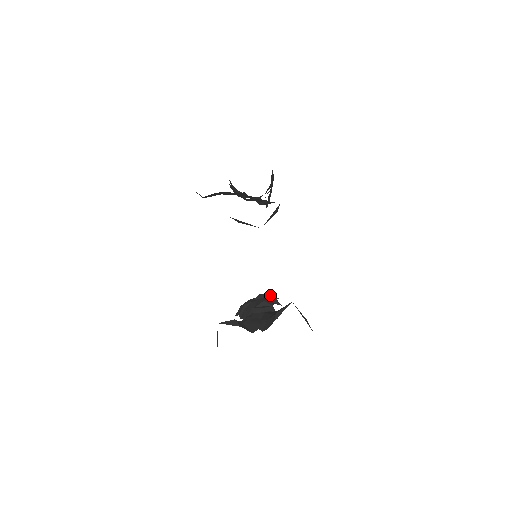
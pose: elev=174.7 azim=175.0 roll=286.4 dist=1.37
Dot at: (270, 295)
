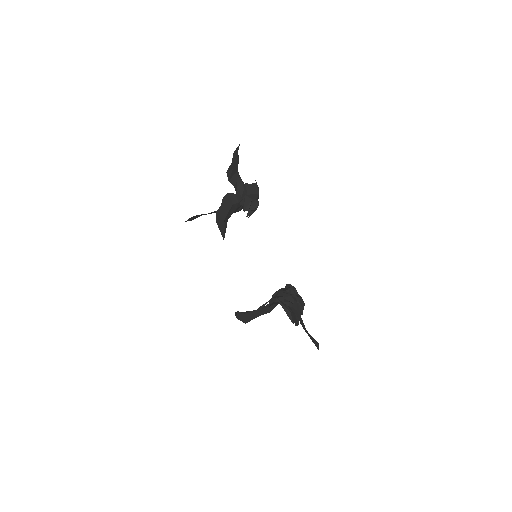
Dot at: (291, 285)
